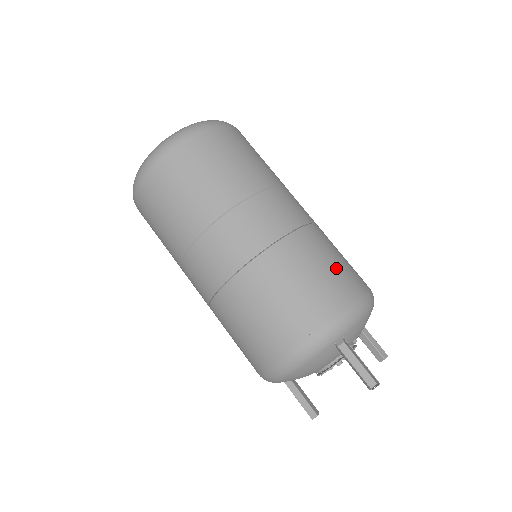
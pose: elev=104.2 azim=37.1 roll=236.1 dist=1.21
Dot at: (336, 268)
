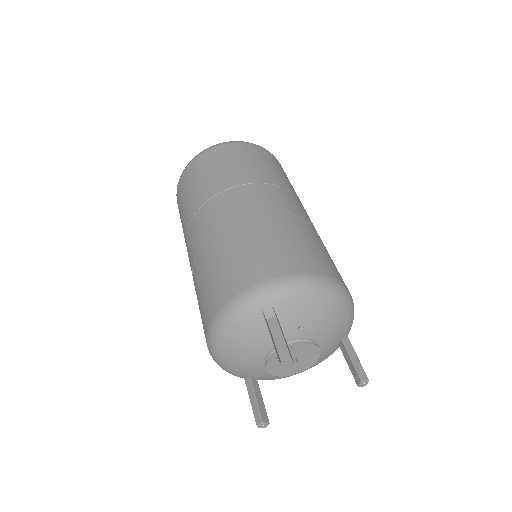
Dot at: (293, 246)
